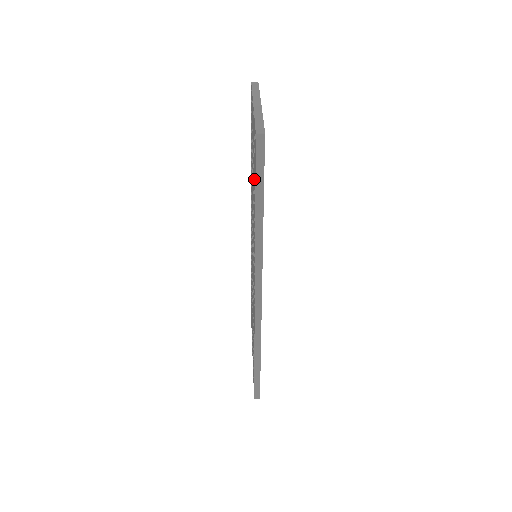
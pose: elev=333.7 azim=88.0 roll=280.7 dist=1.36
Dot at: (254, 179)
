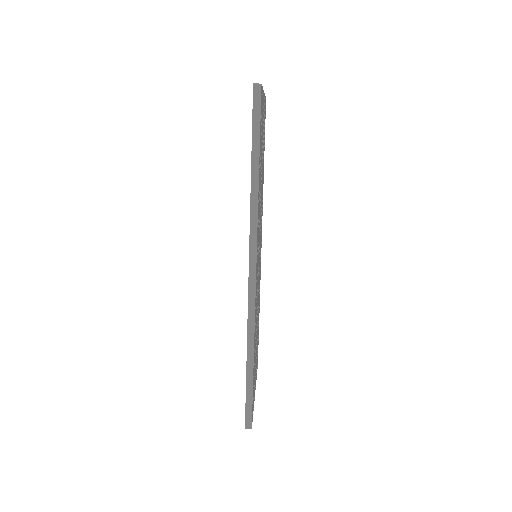
Dot at: occluded
